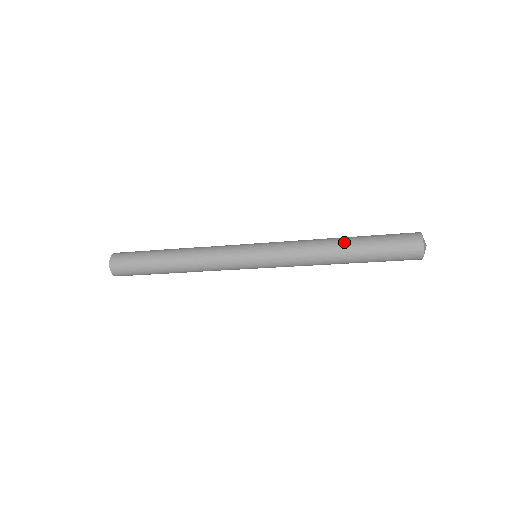
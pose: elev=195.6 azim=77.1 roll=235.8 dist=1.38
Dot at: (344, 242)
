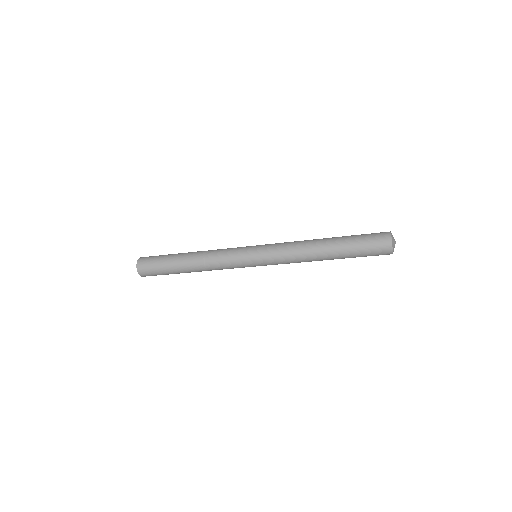
Dot at: occluded
